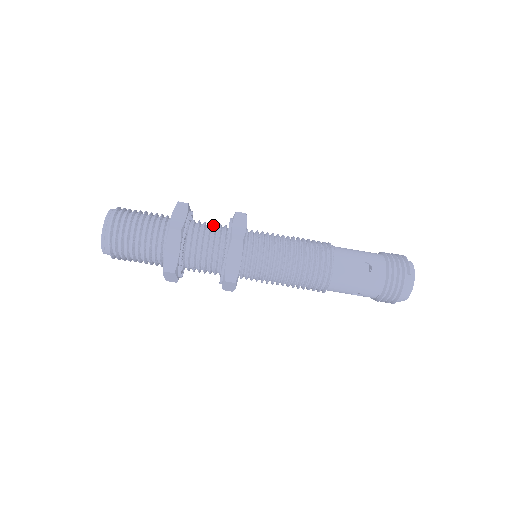
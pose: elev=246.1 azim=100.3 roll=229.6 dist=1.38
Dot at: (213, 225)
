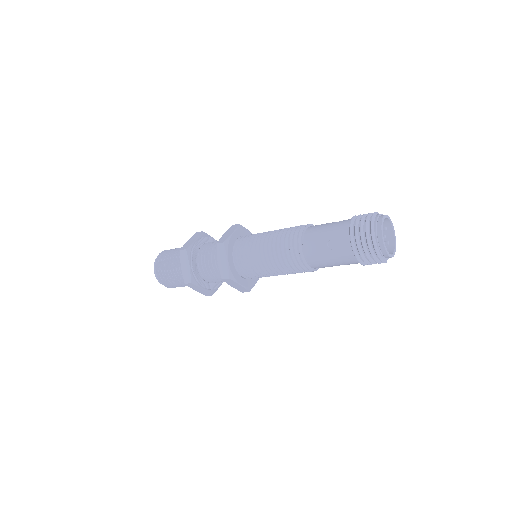
Dot at: (215, 272)
